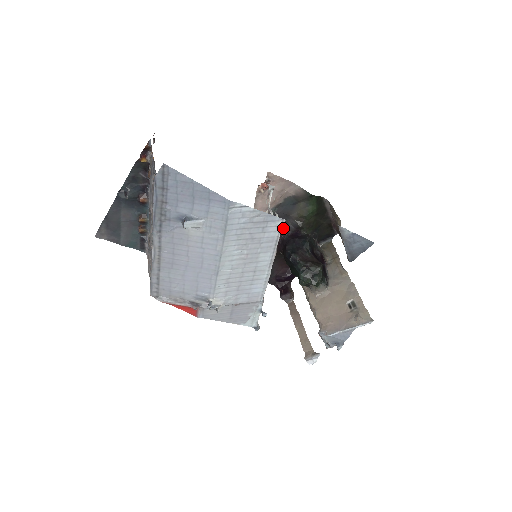
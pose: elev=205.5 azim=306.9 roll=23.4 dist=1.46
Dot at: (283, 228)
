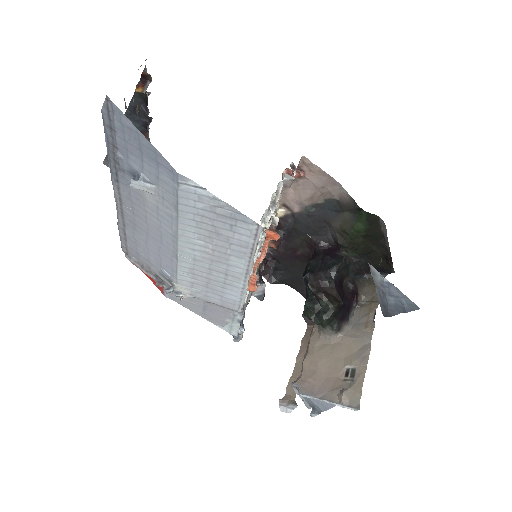
Dot at: (320, 236)
